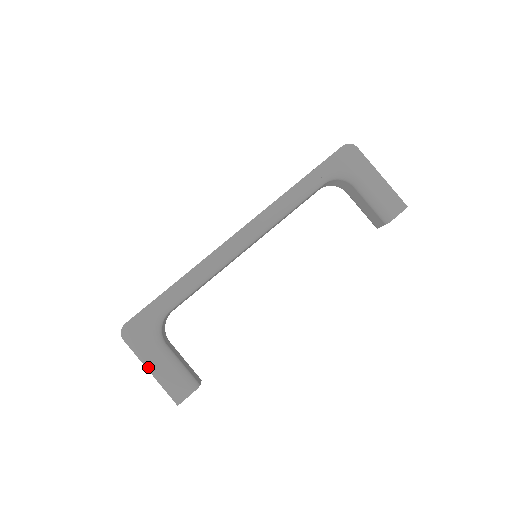
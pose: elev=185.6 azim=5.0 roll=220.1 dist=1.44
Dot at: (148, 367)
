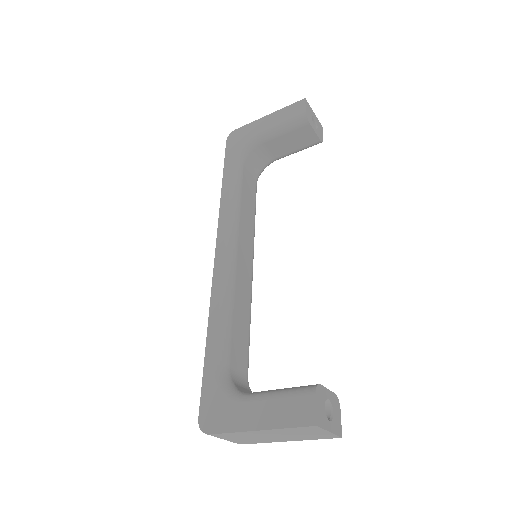
Dot at: (252, 428)
